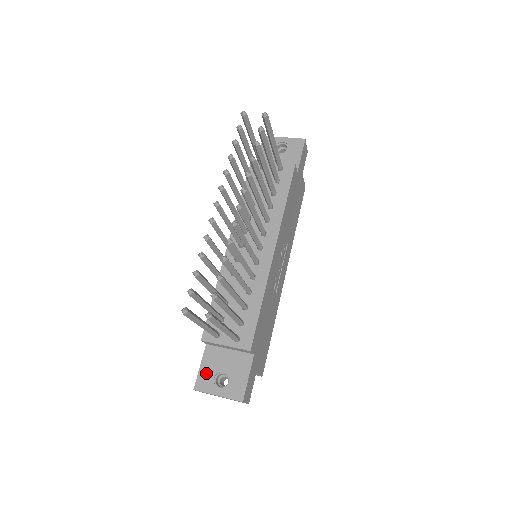
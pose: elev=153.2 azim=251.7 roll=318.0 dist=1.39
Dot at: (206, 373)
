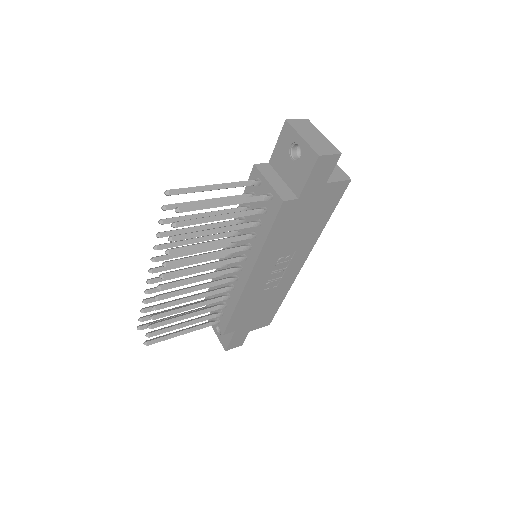
Dot at: occluded
